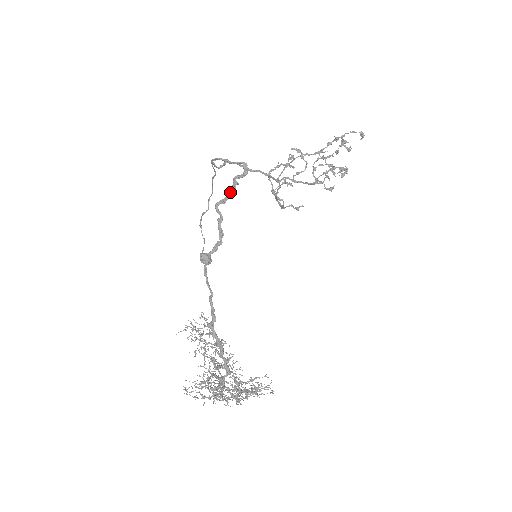
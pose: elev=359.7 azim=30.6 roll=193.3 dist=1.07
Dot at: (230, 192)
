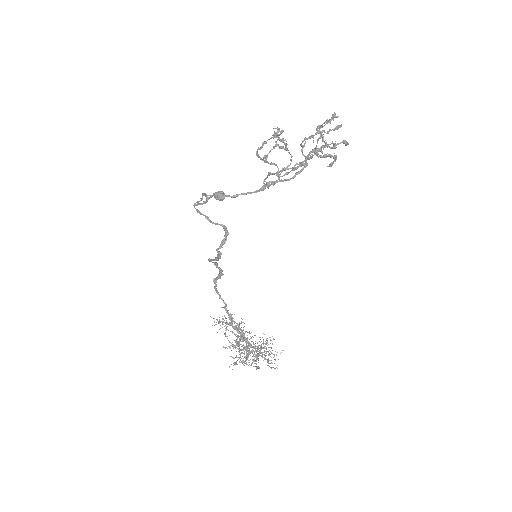
Dot at: (217, 258)
